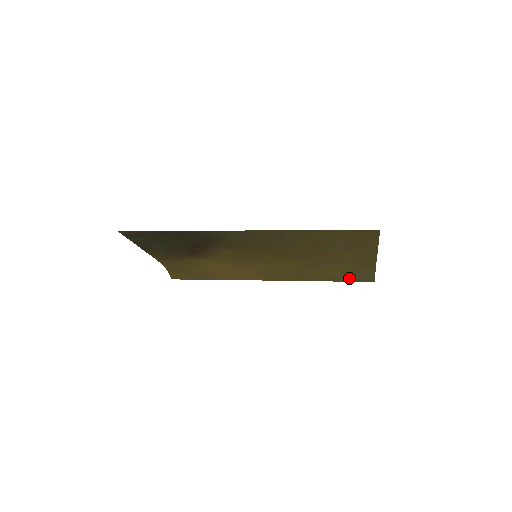
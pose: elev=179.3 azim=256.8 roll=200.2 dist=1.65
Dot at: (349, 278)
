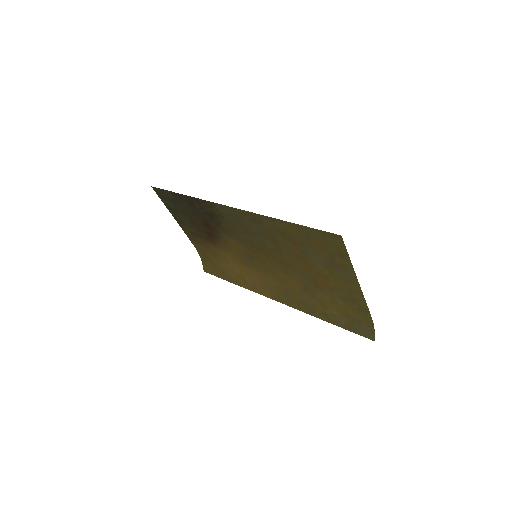
Dot at: (349, 325)
